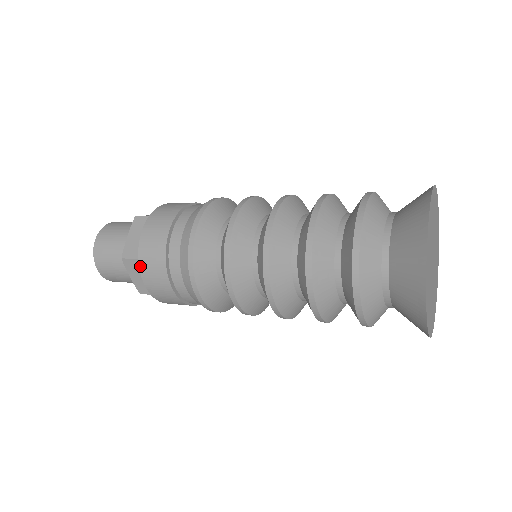
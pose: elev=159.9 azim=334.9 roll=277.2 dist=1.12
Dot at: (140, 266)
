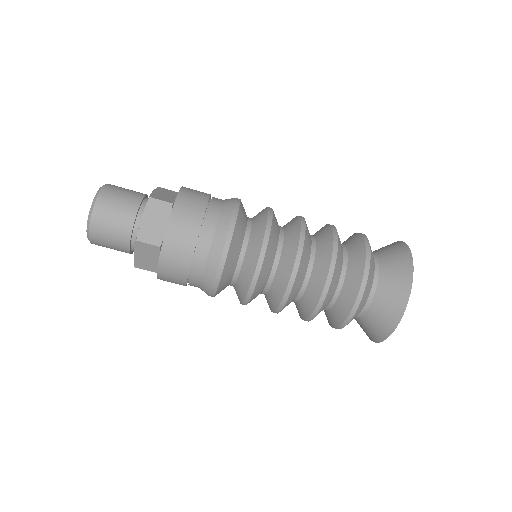
Dot at: (175, 204)
